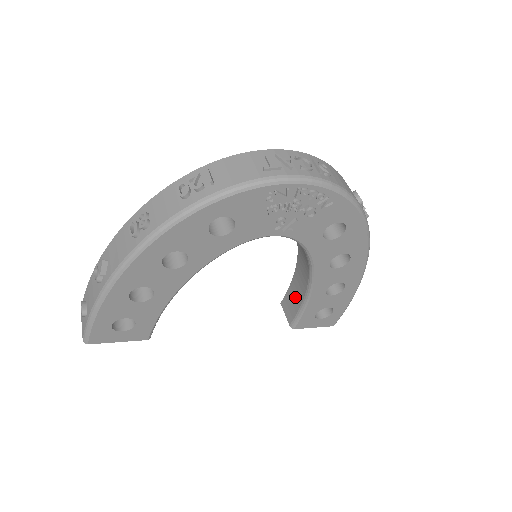
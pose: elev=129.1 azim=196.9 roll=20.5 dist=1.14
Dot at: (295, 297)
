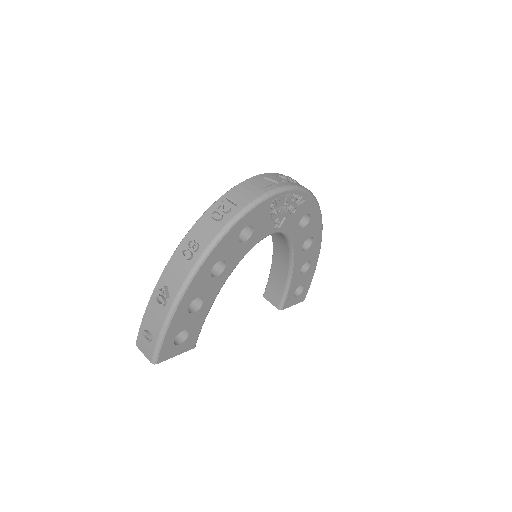
Dot at: (277, 285)
